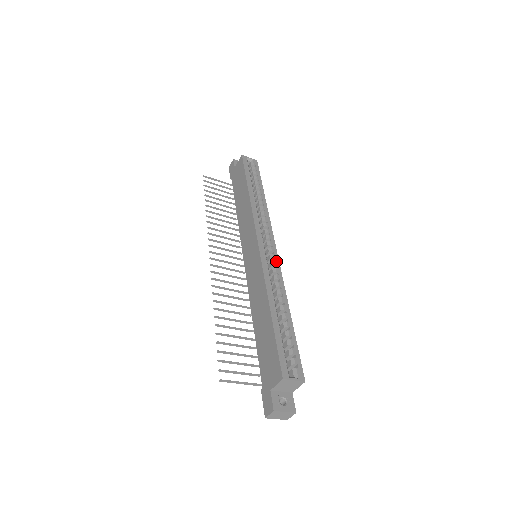
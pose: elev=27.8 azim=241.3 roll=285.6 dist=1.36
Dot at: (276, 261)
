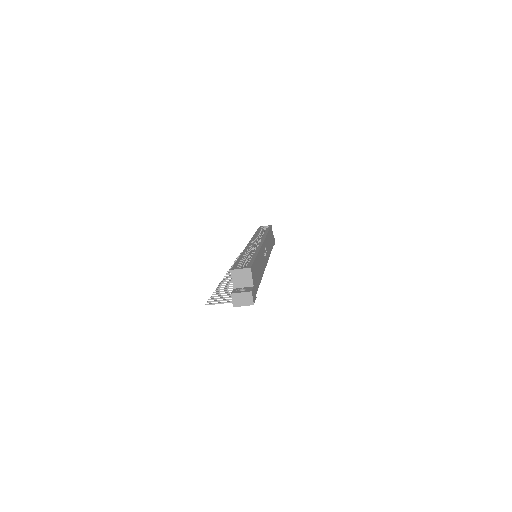
Dot at: (259, 244)
